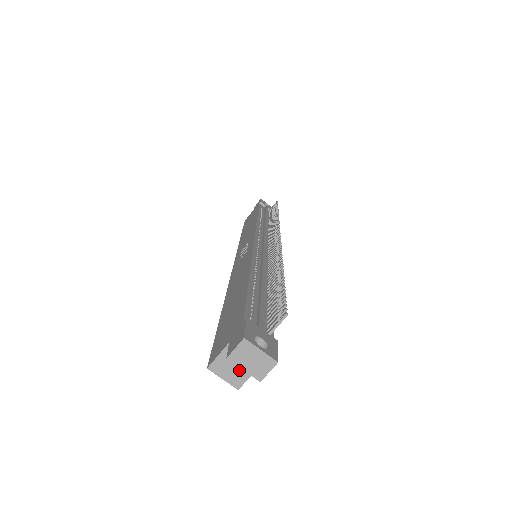
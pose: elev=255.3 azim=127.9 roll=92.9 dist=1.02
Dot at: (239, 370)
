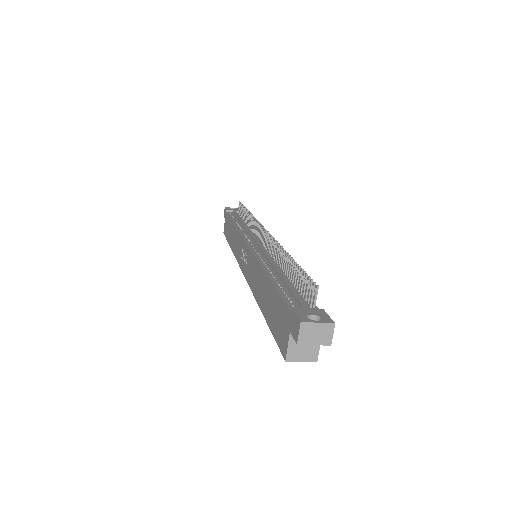
Dot at: (309, 348)
